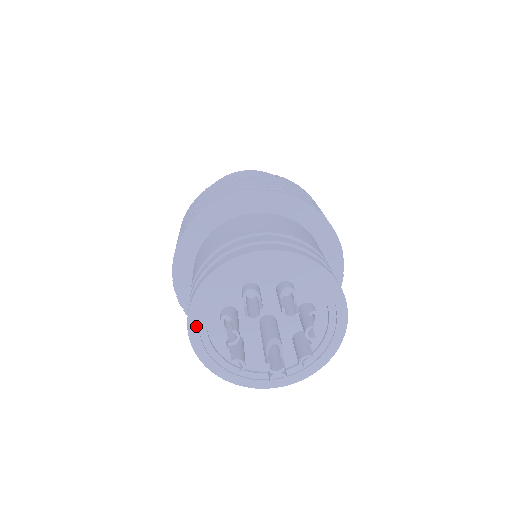
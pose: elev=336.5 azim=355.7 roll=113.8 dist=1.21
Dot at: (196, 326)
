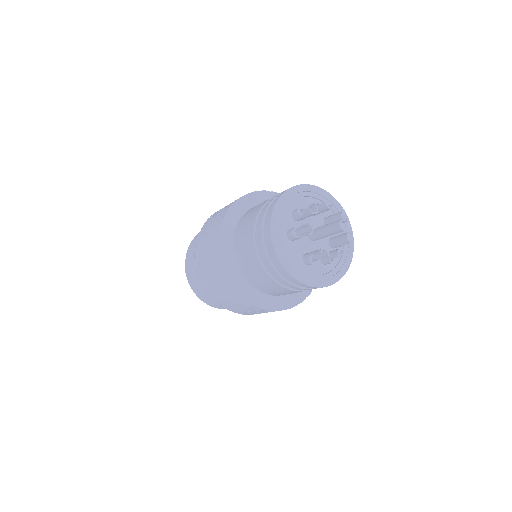
Dot at: (280, 207)
